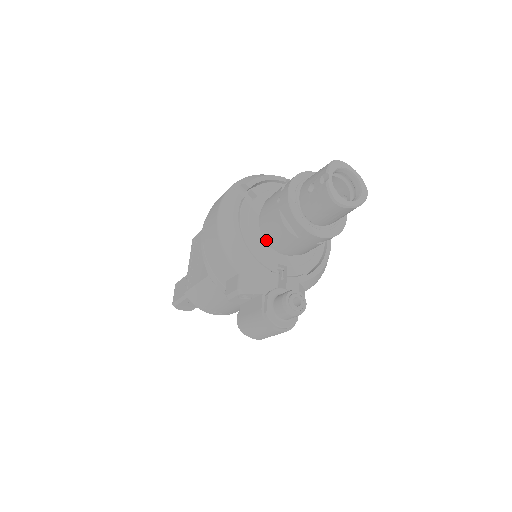
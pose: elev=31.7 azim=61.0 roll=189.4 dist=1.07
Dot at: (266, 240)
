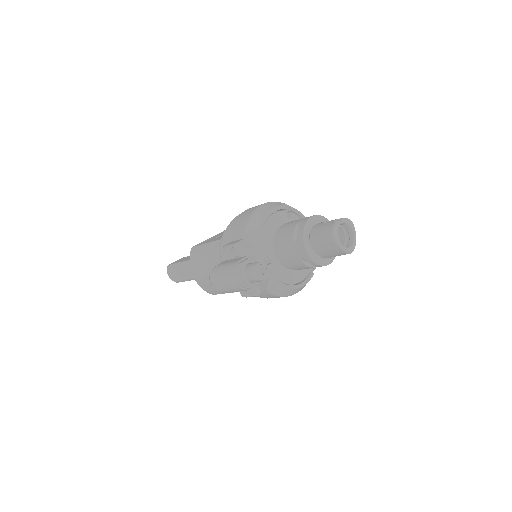
Dot at: (275, 238)
